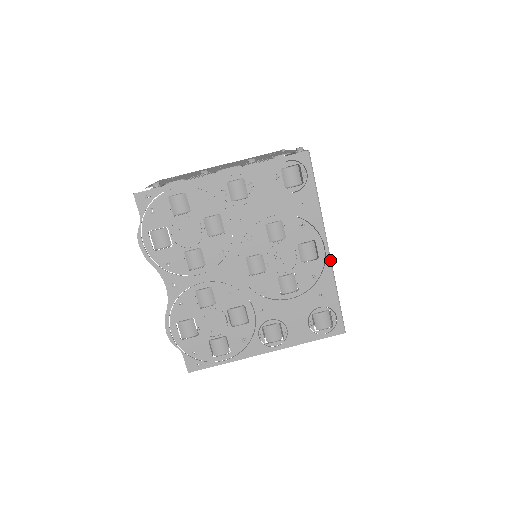
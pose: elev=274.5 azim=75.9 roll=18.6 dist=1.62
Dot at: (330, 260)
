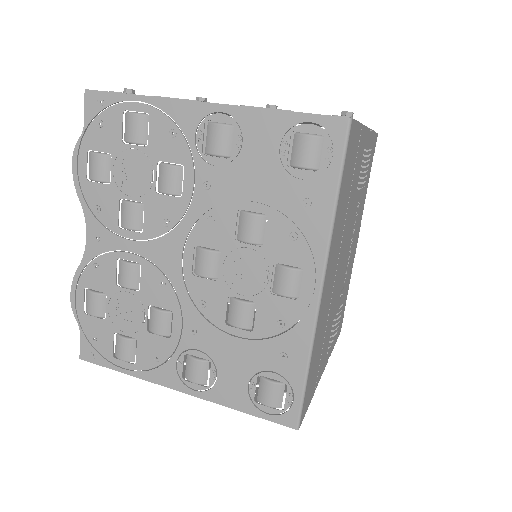
Dot at: (317, 311)
